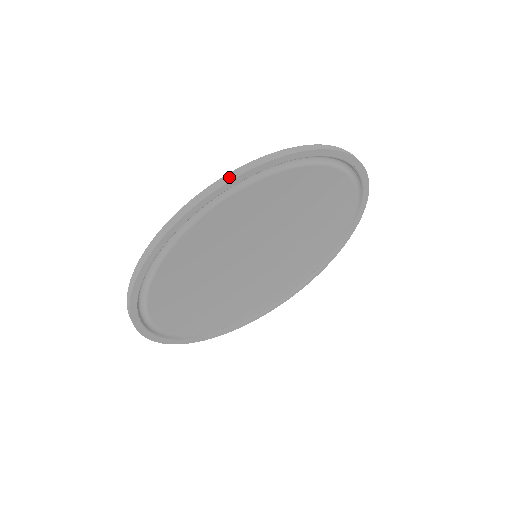
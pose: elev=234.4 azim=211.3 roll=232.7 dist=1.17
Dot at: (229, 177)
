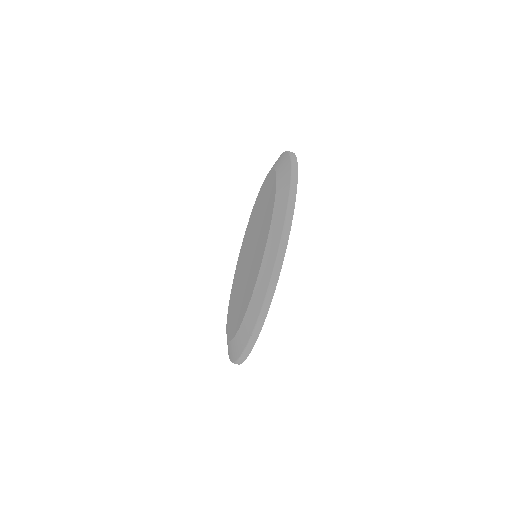
Dot at: (294, 185)
